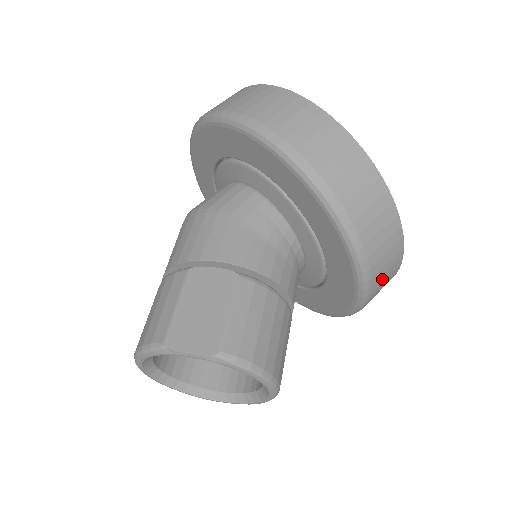
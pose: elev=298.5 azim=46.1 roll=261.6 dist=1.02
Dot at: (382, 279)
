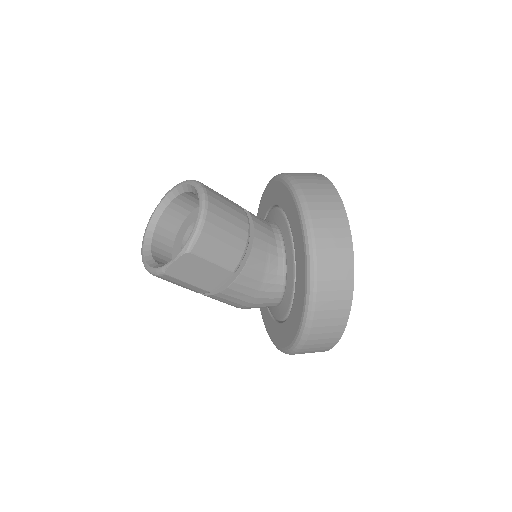
Dot at: (315, 192)
